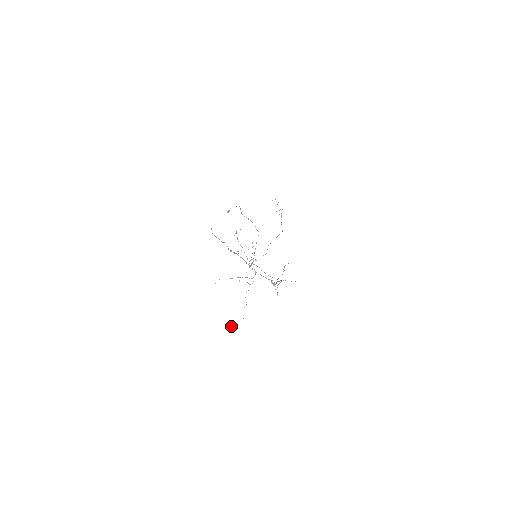
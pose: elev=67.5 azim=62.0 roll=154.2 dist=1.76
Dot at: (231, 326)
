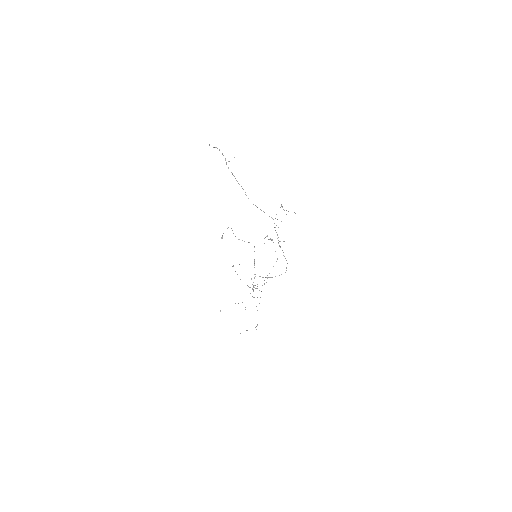
Dot at: occluded
